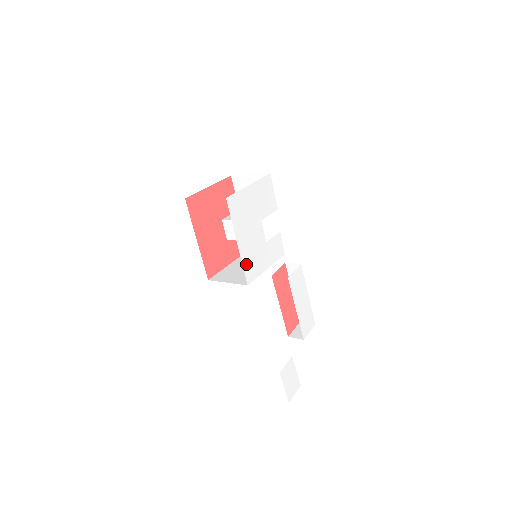
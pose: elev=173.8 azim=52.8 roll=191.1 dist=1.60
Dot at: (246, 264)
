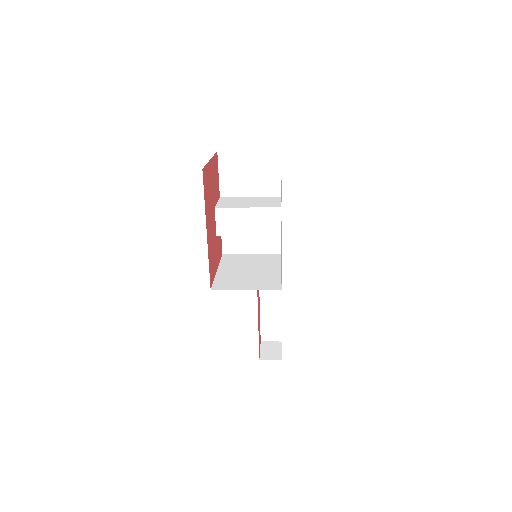
Dot at: occluded
